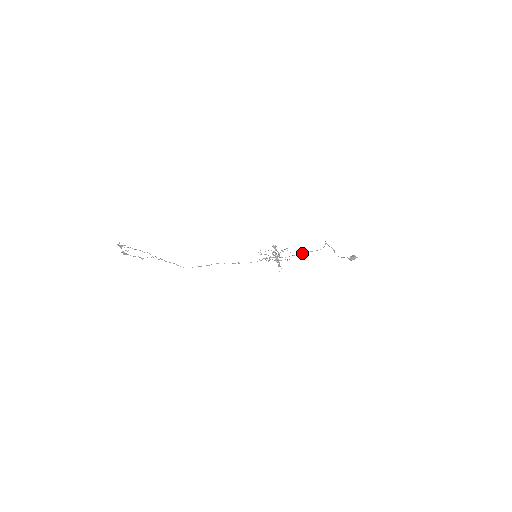
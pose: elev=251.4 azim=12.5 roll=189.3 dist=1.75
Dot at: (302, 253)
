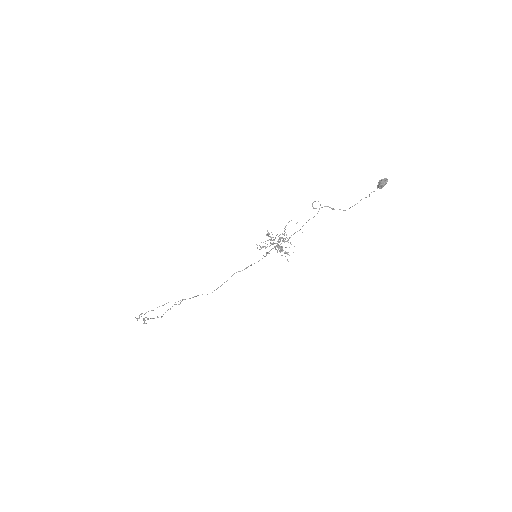
Dot at: (302, 226)
